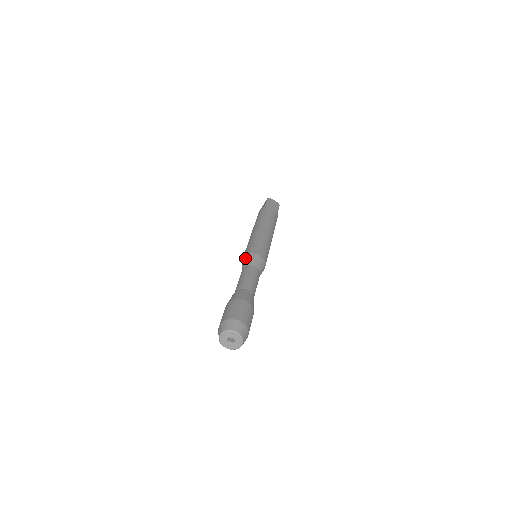
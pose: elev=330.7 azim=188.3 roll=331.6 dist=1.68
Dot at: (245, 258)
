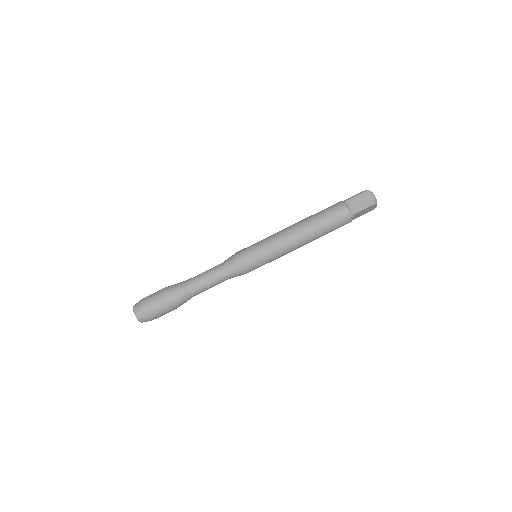
Dot at: (232, 255)
